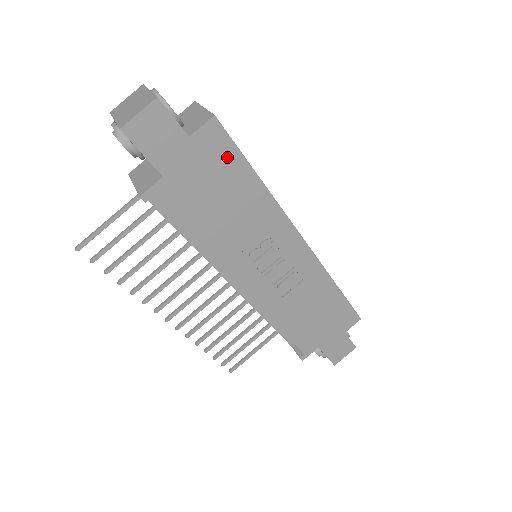
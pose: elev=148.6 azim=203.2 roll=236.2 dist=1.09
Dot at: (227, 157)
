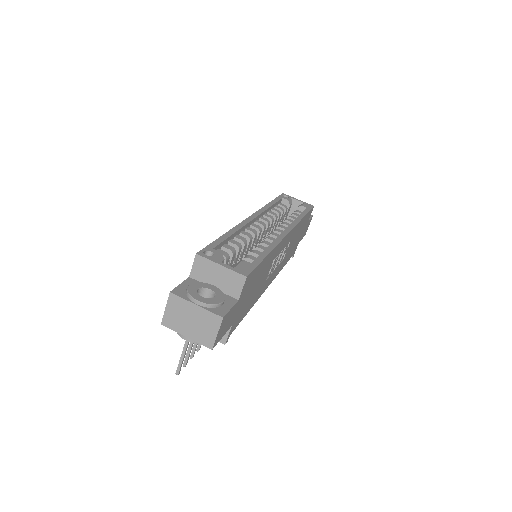
Dot at: (254, 275)
